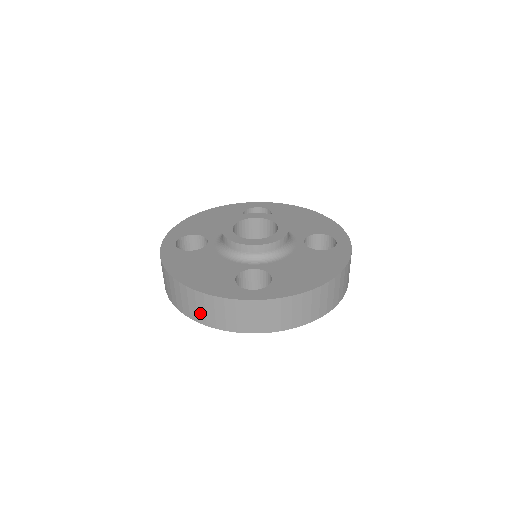
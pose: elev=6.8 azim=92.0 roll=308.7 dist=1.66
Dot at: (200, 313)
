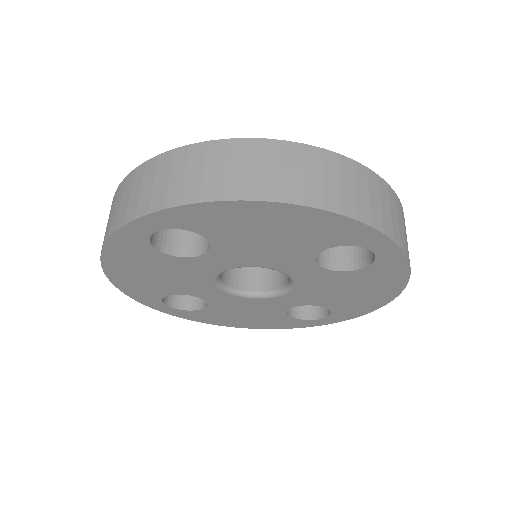
Dot at: (330, 190)
